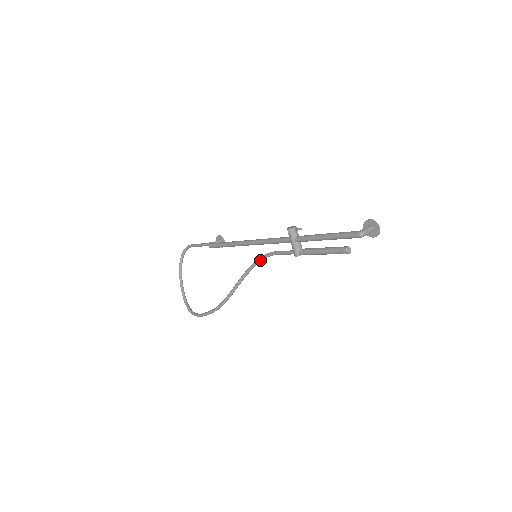
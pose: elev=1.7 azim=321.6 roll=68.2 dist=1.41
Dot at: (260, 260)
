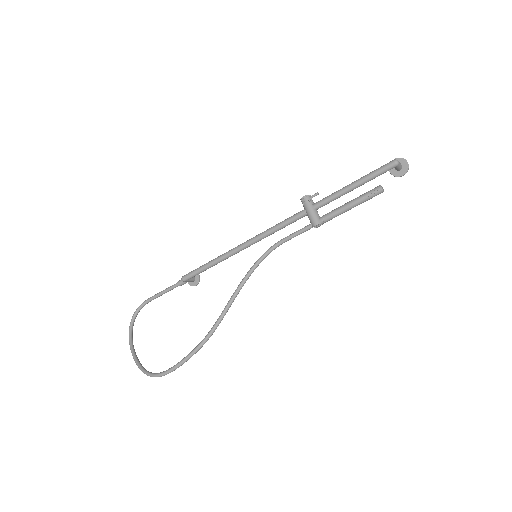
Dot at: (263, 257)
